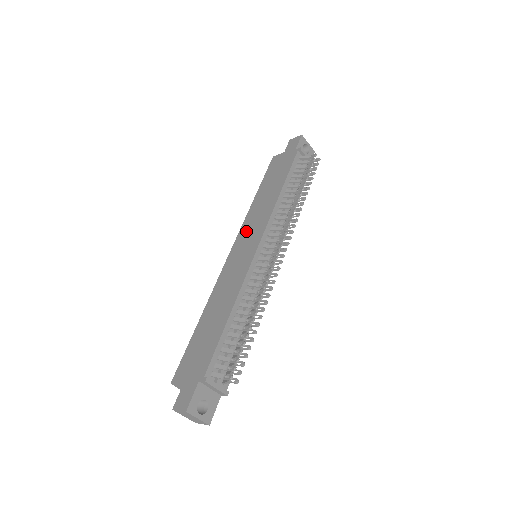
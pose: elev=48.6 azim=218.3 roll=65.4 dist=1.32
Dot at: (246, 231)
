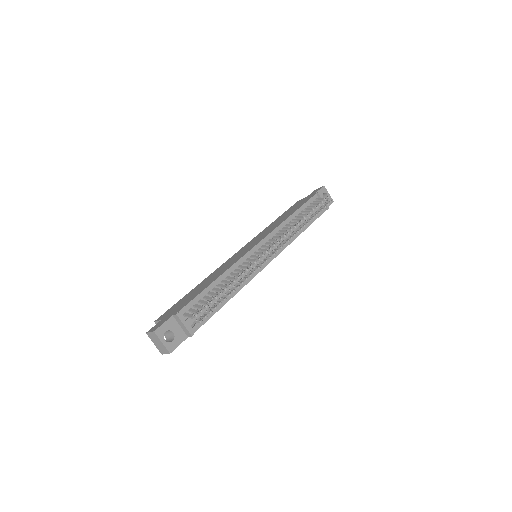
Dot at: (255, 239)
